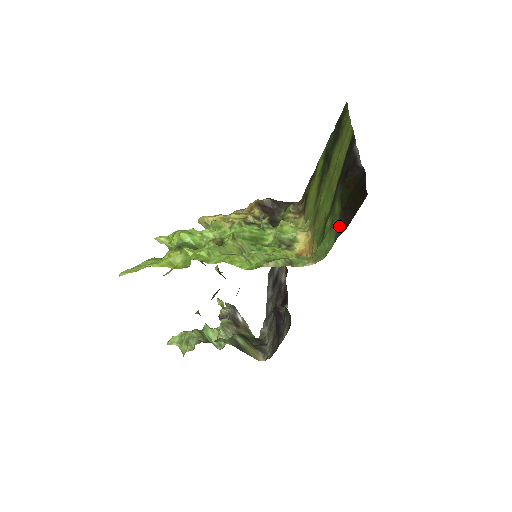
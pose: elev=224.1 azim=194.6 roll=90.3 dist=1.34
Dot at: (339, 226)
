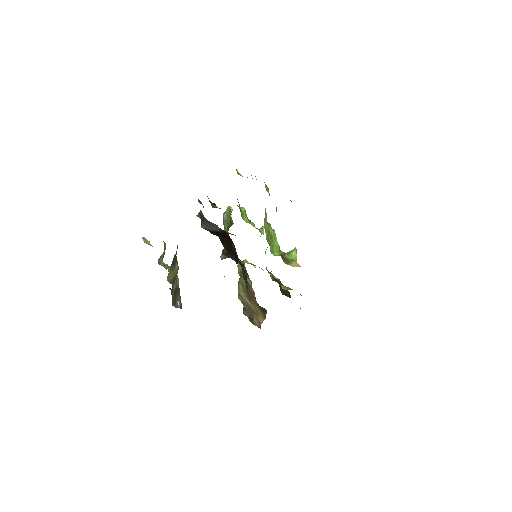
Dot at: occluded
